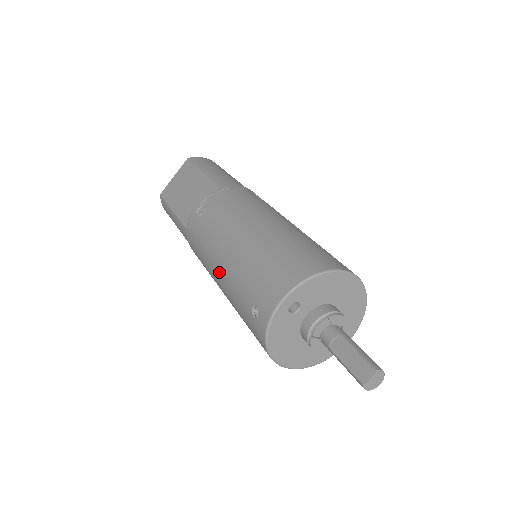
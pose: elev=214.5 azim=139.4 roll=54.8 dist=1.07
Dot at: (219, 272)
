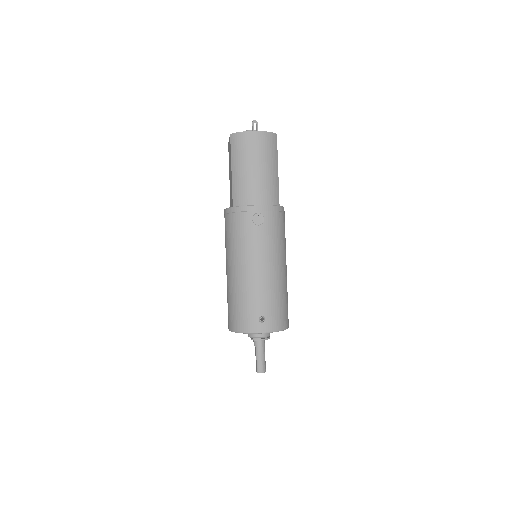
Dot at: occluded
